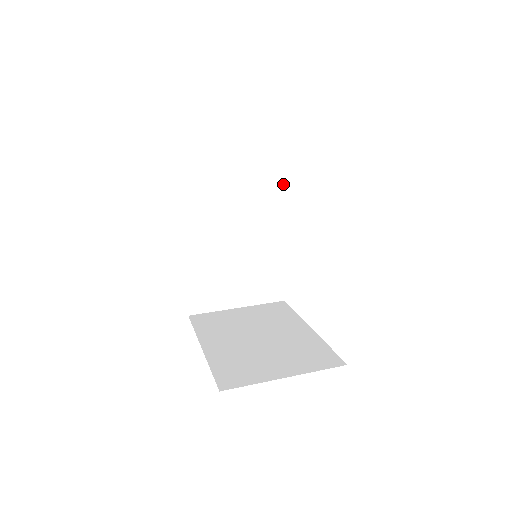
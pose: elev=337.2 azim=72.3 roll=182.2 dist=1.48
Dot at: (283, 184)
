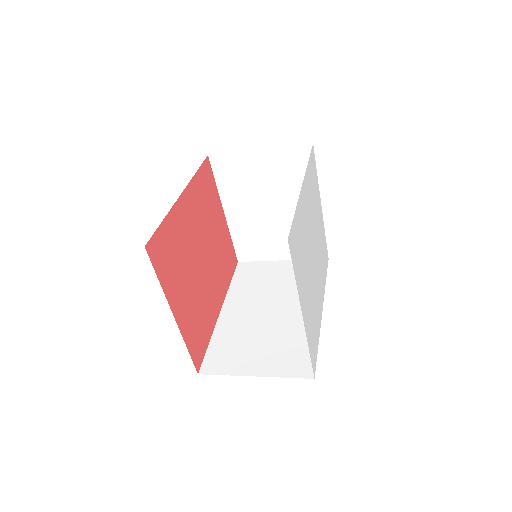
Dot at: occluded
